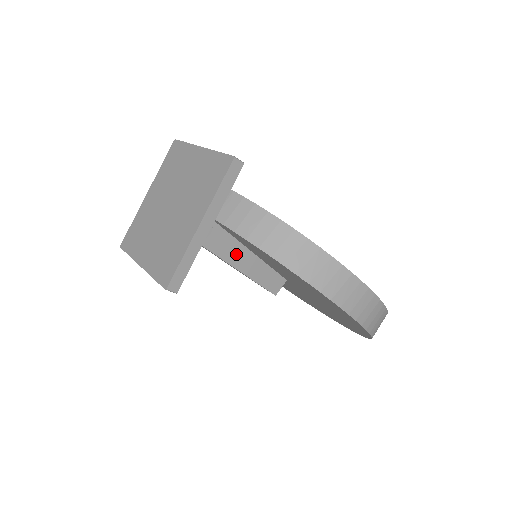
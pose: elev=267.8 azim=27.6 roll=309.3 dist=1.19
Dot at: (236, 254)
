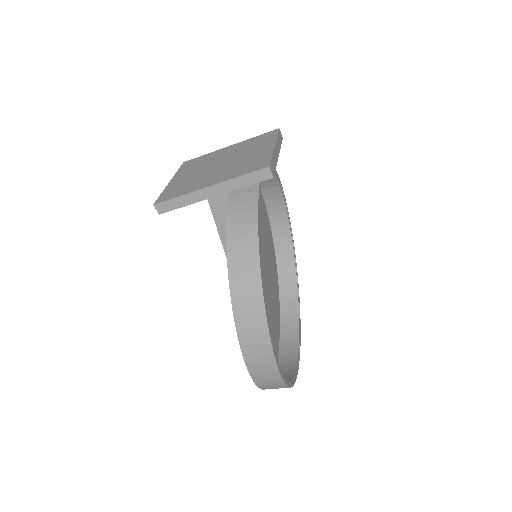
Dot at: occluded
